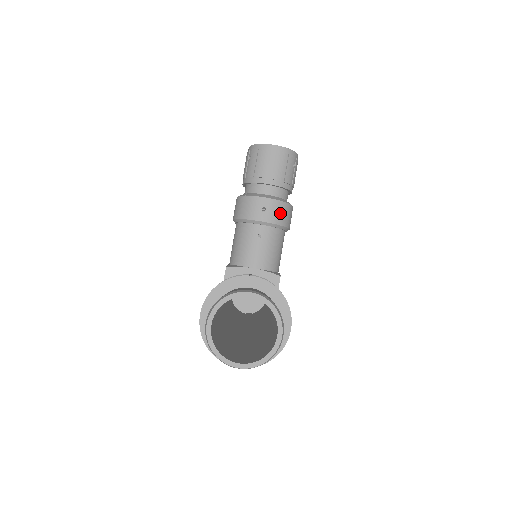
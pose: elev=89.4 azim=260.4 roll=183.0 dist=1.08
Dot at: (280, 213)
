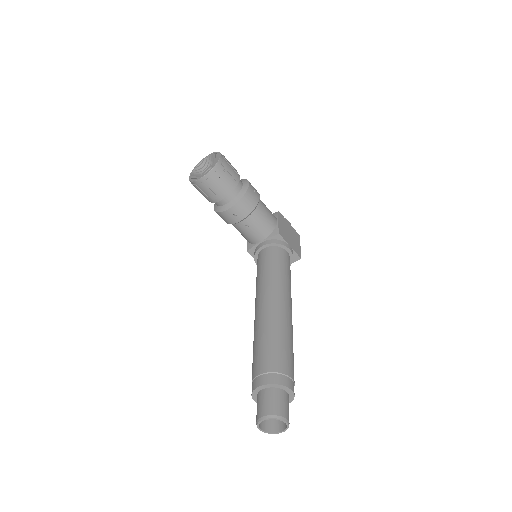
Dot at: (245, 206)
